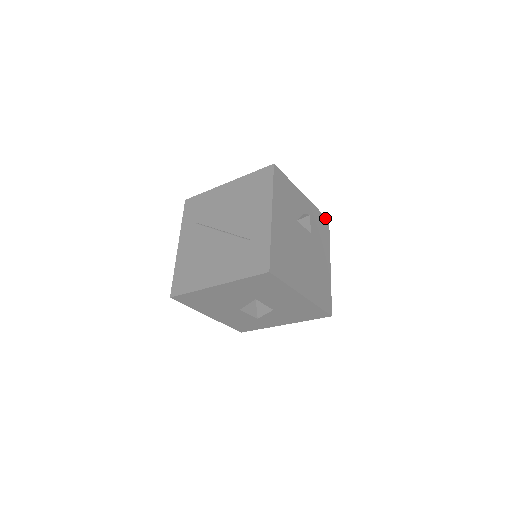
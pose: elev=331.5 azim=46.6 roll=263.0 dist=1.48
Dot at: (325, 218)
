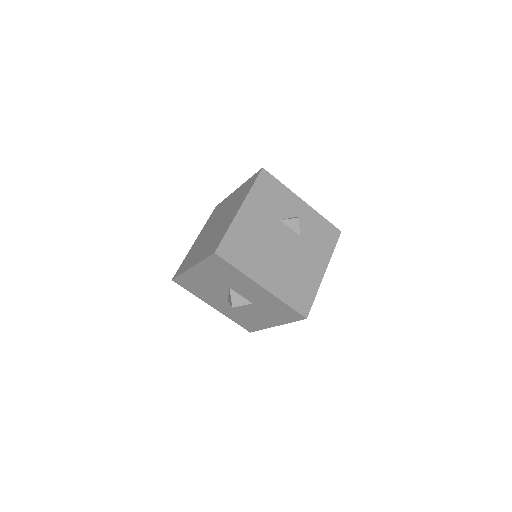
Dot at: (334, 228)
